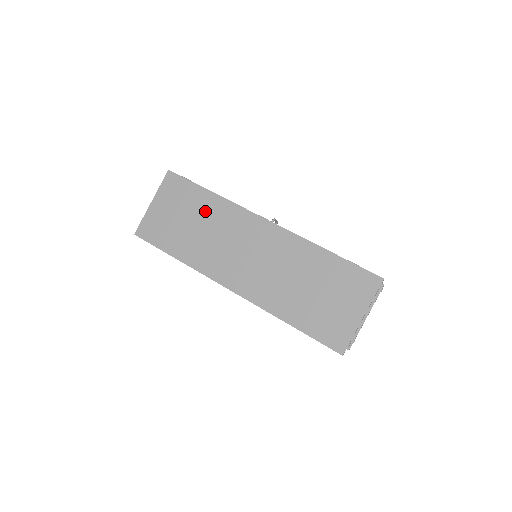
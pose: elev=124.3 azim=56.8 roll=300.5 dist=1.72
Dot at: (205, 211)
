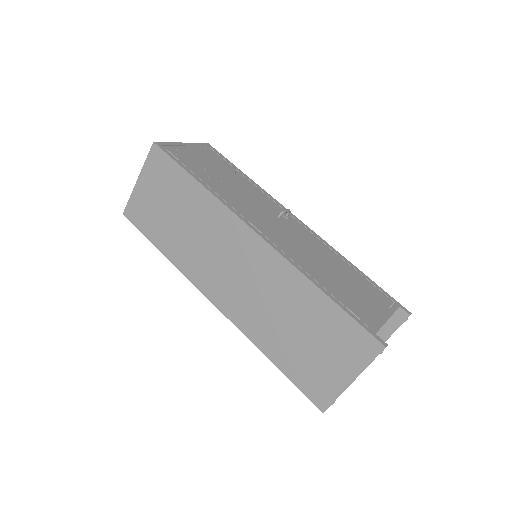
Dot at: (191, 205)
